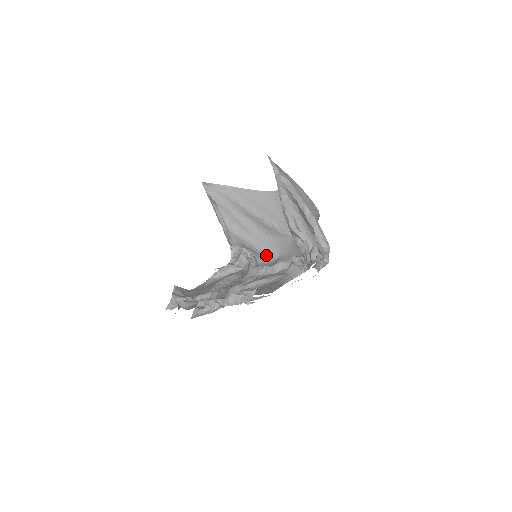
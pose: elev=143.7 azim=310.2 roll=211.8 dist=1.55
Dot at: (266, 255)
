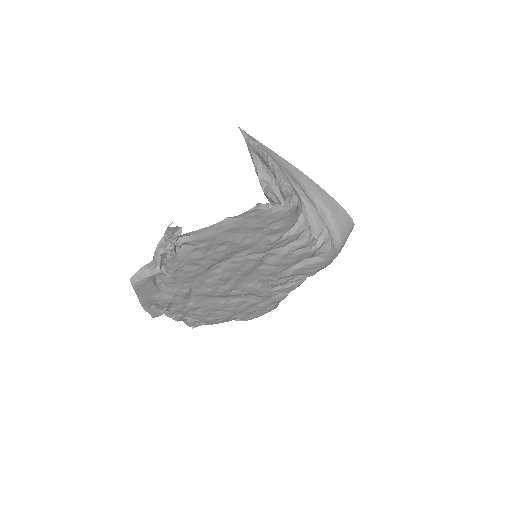
Dot at: occluded
